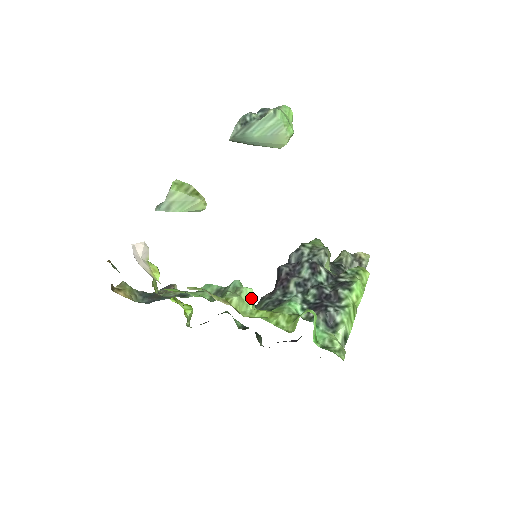
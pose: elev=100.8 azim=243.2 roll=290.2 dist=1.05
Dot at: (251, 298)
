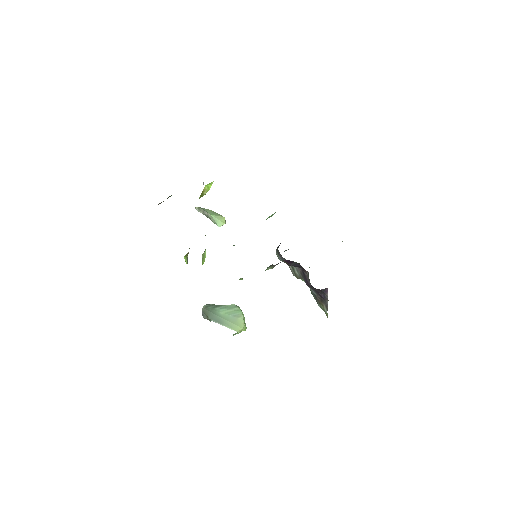
Dot at: occluded
